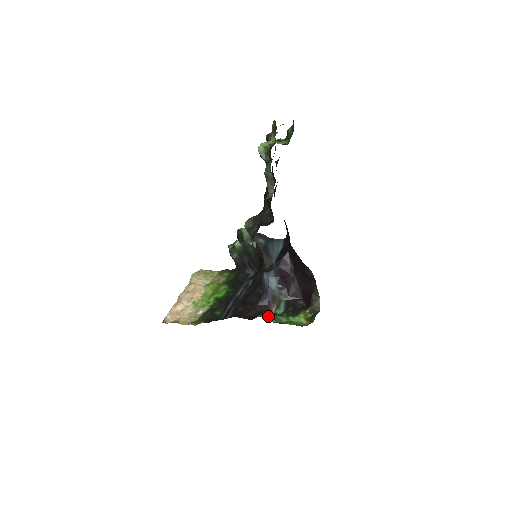
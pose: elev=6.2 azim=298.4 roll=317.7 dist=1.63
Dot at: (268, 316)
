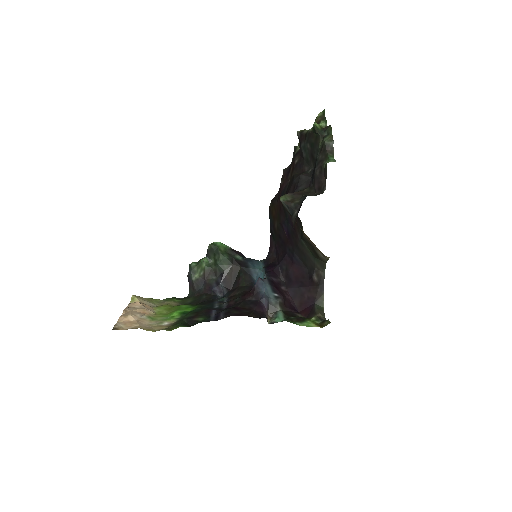
Dot at: occluded
